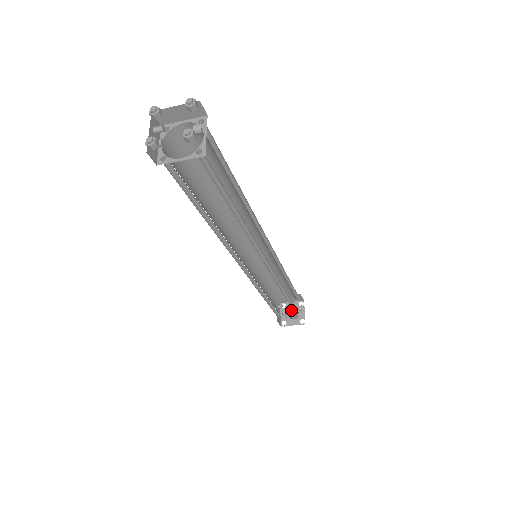
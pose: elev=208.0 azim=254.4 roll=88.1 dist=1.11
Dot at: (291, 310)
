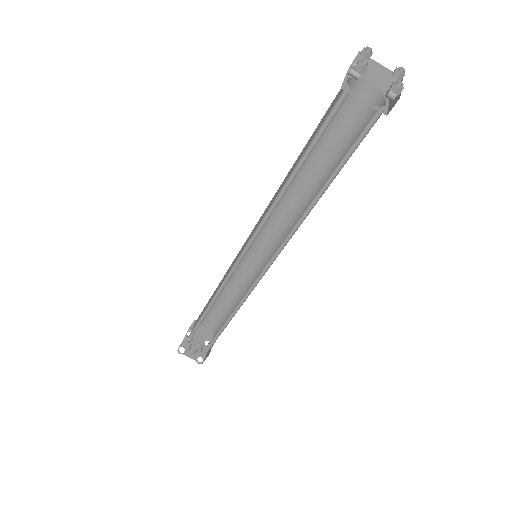
Dot at: occluded
